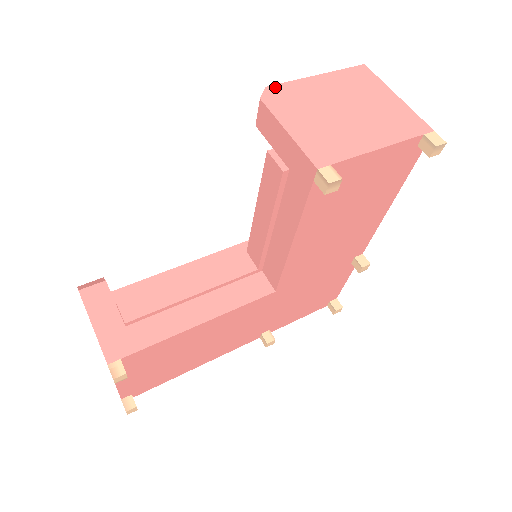
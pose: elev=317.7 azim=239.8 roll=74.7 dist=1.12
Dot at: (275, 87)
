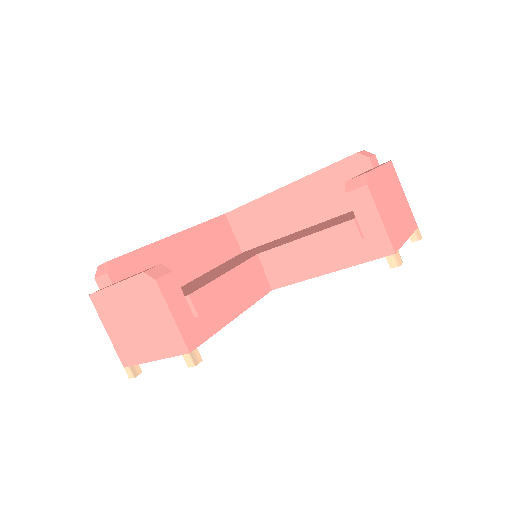
Dot at: (370, 174)
